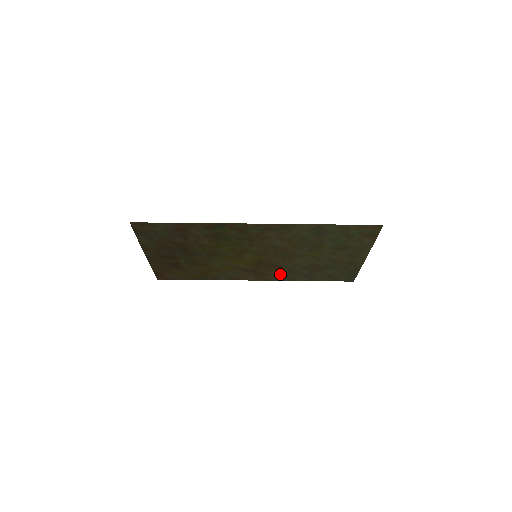
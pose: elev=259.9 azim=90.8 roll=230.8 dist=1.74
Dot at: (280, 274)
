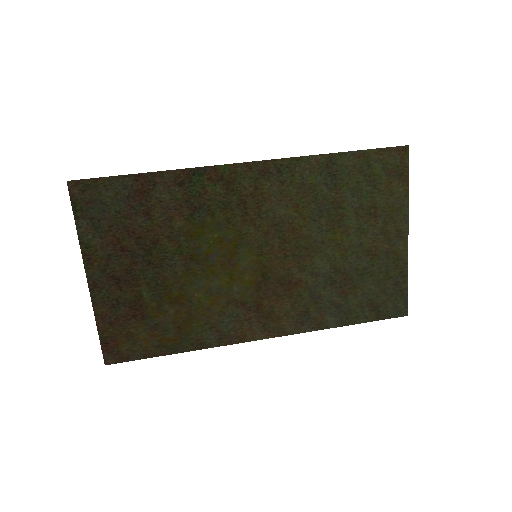
Dot at: (298, 311)
